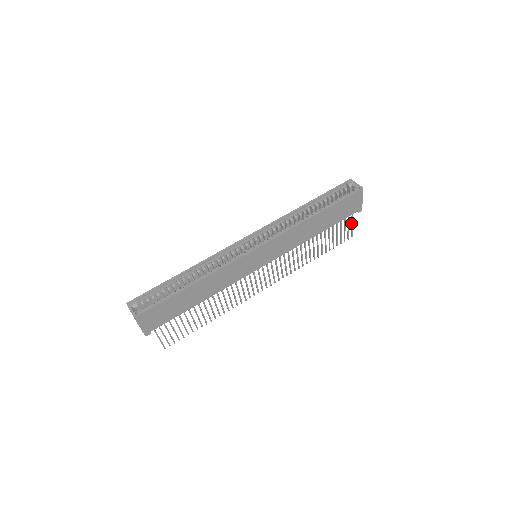
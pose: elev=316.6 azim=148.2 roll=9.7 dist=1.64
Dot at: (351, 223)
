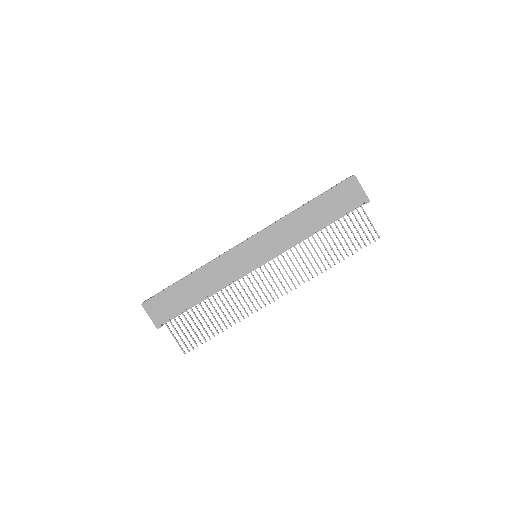
Dot at: occluded
